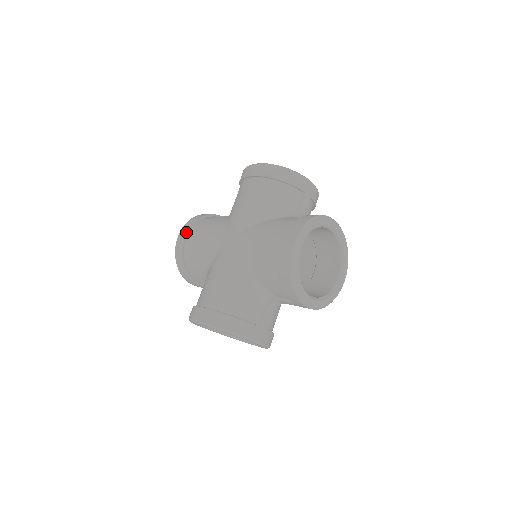
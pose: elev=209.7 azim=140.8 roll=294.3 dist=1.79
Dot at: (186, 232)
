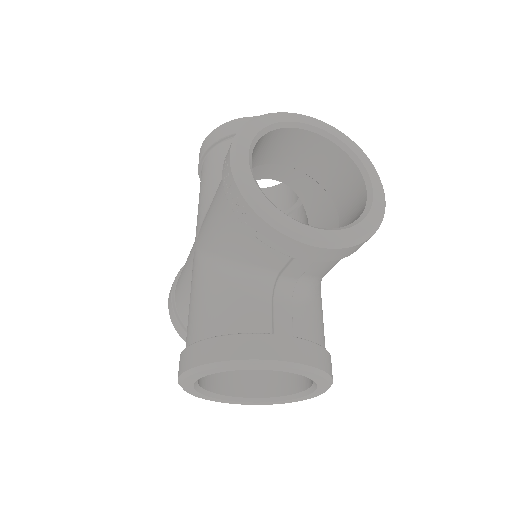
Dot at: (172, 286)
